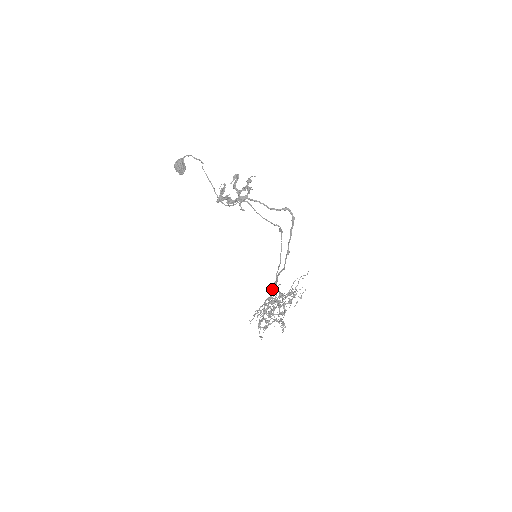
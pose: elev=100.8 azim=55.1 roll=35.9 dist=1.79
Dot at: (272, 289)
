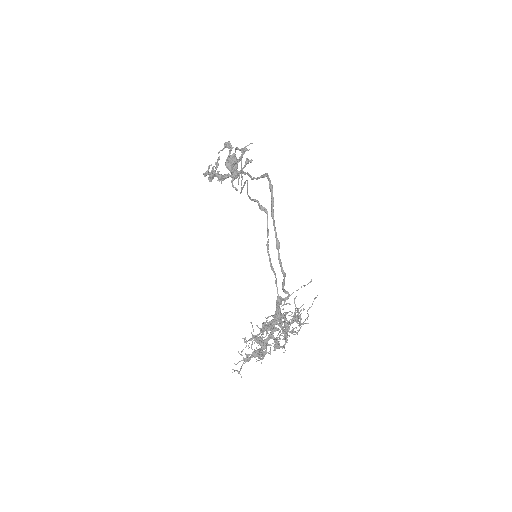
Dot at: (276, 308)
